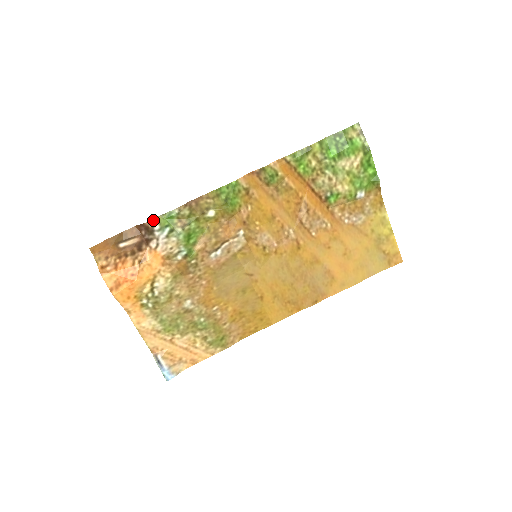
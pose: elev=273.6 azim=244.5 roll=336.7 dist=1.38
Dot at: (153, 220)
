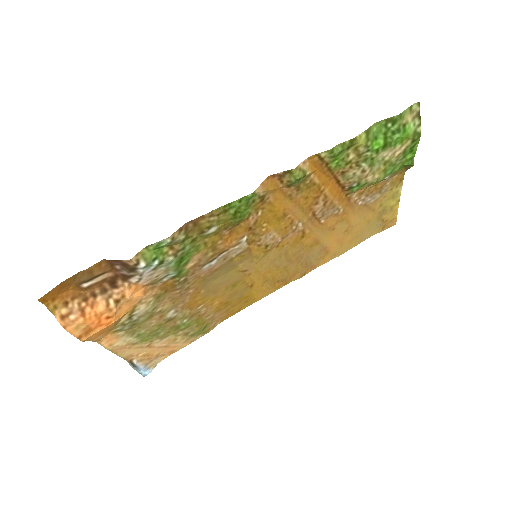
Dot at: (135, 256)
